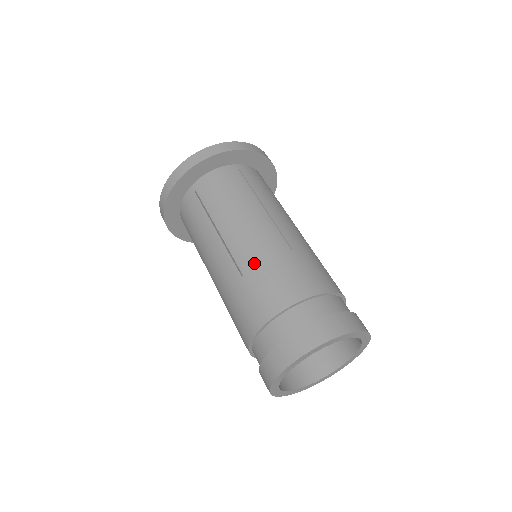
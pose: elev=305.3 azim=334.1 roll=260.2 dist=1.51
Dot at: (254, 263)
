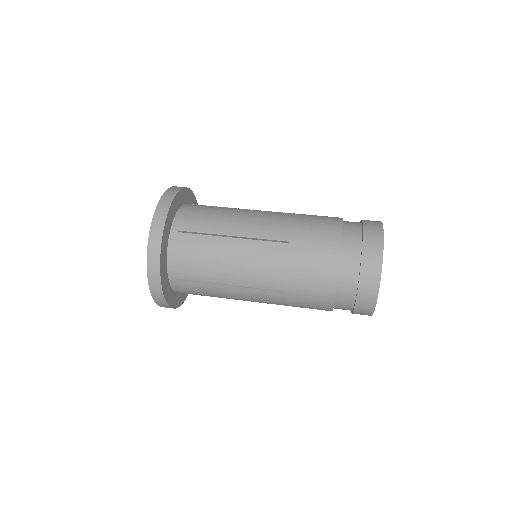
Dot at: (288, 229)
